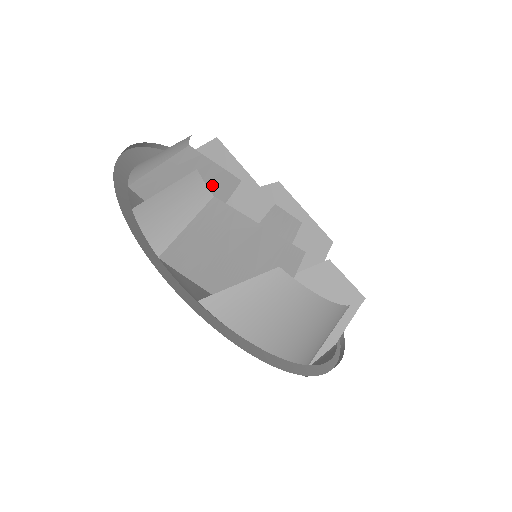
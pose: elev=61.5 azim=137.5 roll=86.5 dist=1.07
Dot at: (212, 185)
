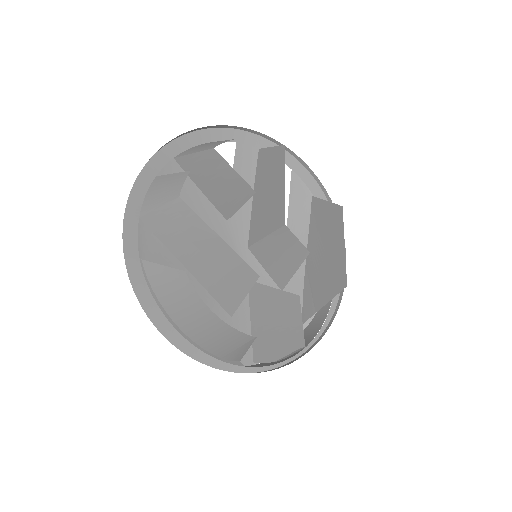
Dot at: (233, 185)
